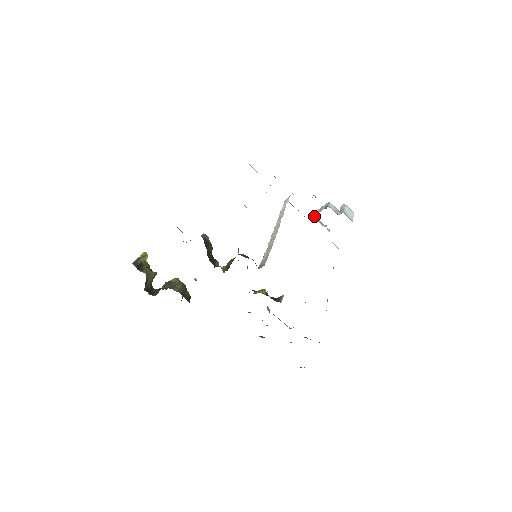
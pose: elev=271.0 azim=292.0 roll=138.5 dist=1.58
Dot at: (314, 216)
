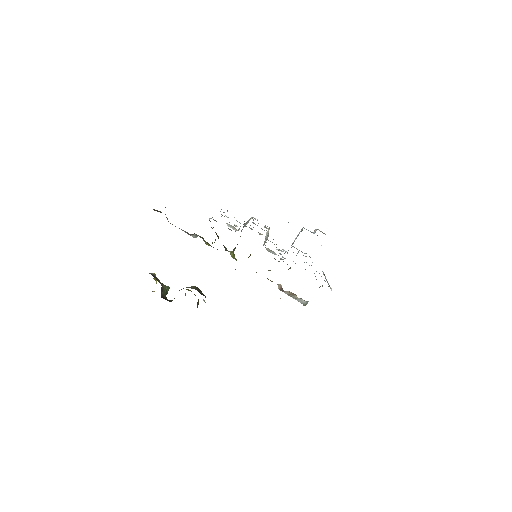
Dot at: (294, 247)
